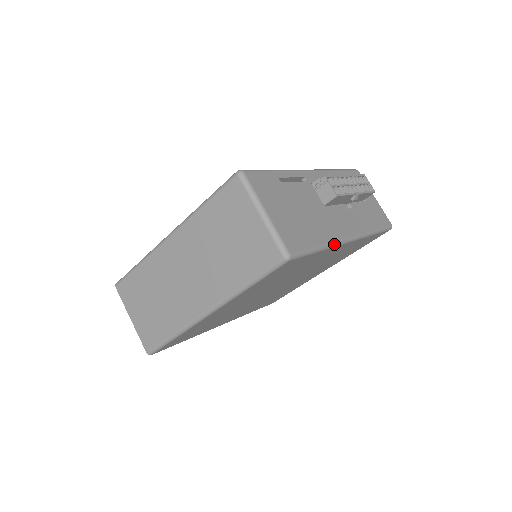
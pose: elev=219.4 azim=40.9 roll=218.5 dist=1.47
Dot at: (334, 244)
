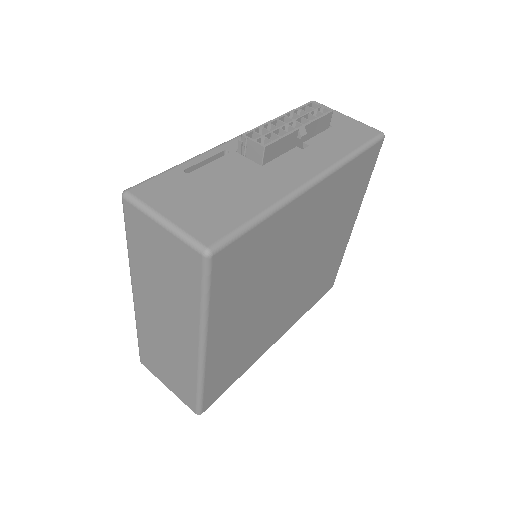
Dot at: (284, 201)
